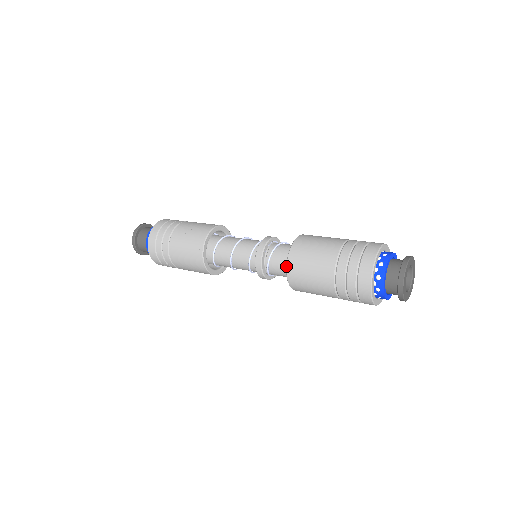
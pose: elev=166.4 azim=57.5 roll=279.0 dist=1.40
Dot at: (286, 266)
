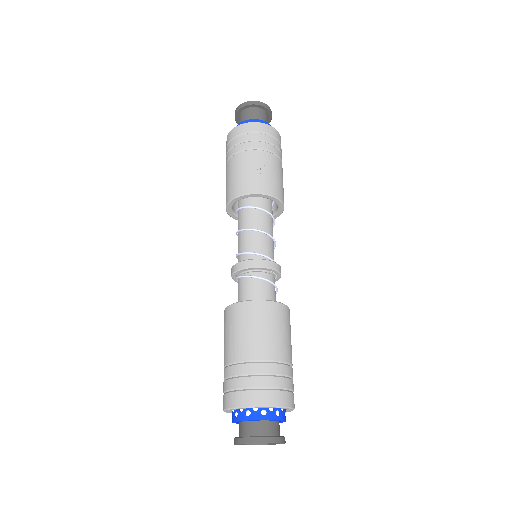
Dot at: (242, 301)
